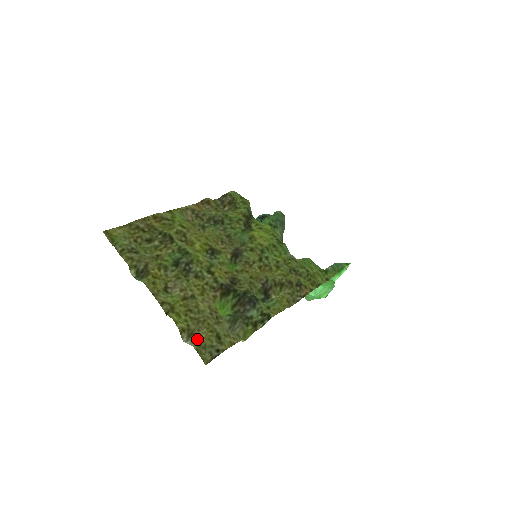
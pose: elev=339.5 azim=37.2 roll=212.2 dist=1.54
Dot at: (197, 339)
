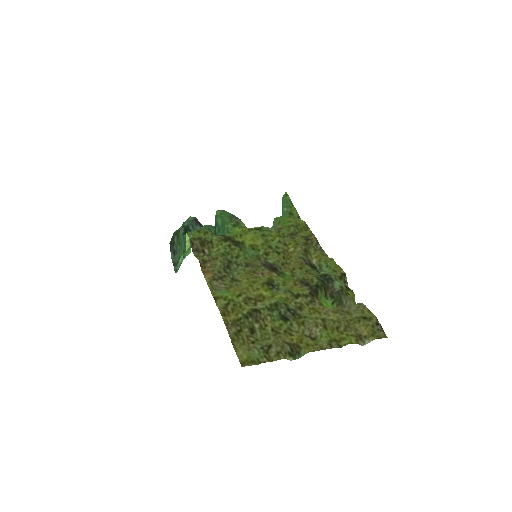
Dot at: (366, 334)
